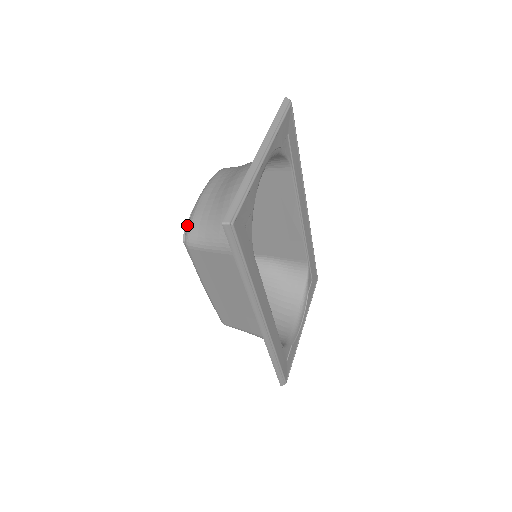
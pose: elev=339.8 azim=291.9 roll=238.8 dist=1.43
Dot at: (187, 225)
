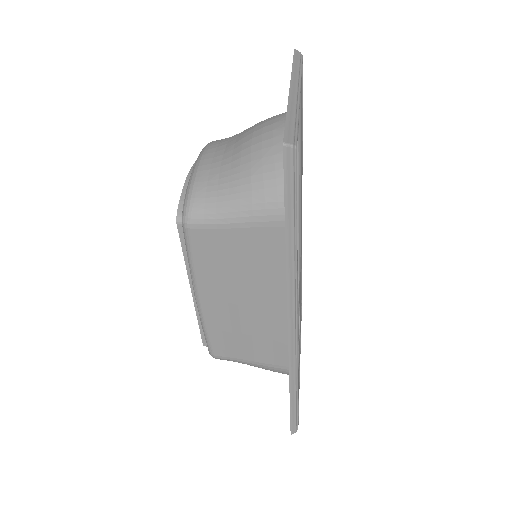
Dot at: (180, 201)
